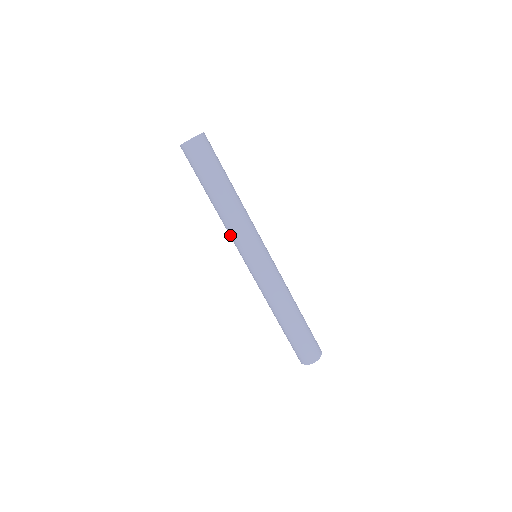
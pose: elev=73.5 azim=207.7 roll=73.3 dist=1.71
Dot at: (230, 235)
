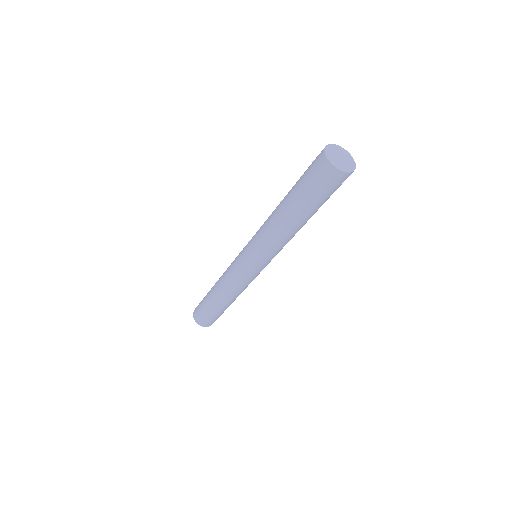
Dot at: (260, 236)
